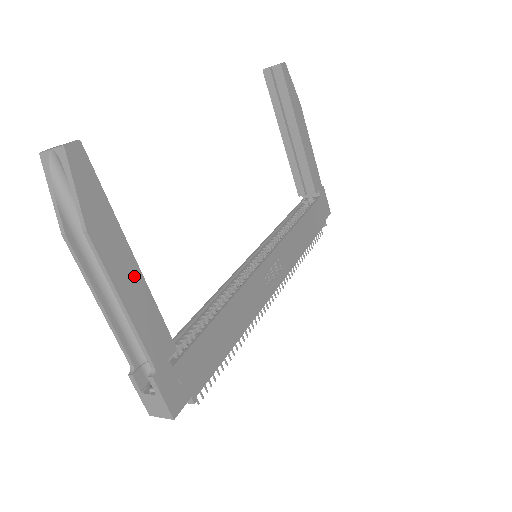
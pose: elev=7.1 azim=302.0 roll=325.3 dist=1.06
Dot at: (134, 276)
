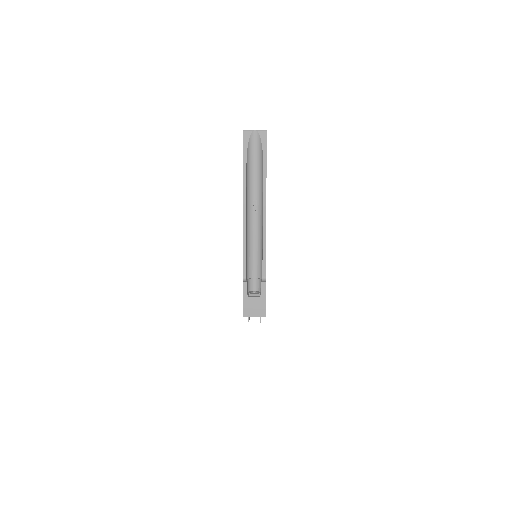
Dot at: occluded
